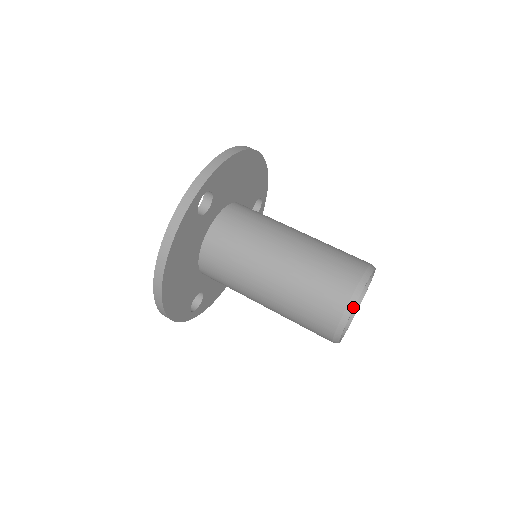
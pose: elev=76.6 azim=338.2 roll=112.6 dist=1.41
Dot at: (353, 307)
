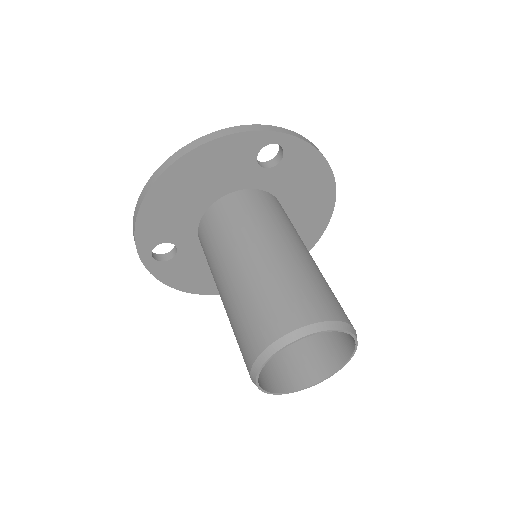
Dot at: (313, 332)
